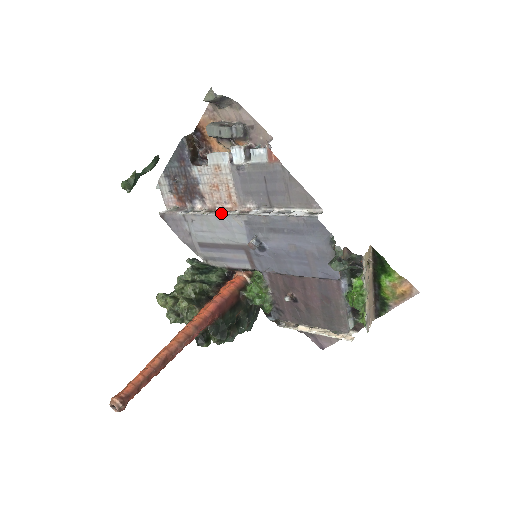
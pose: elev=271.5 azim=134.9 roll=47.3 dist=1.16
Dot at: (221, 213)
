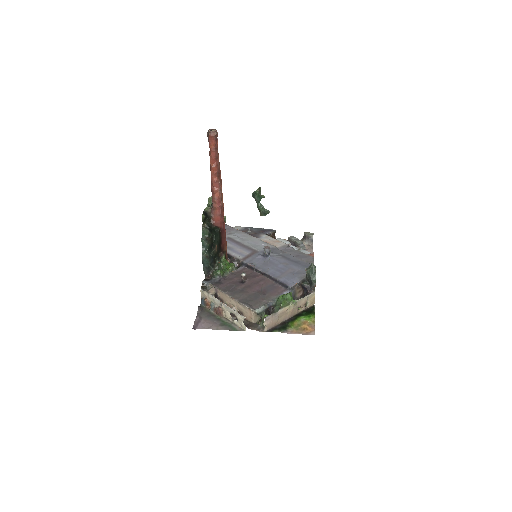
Dot at: occluded
